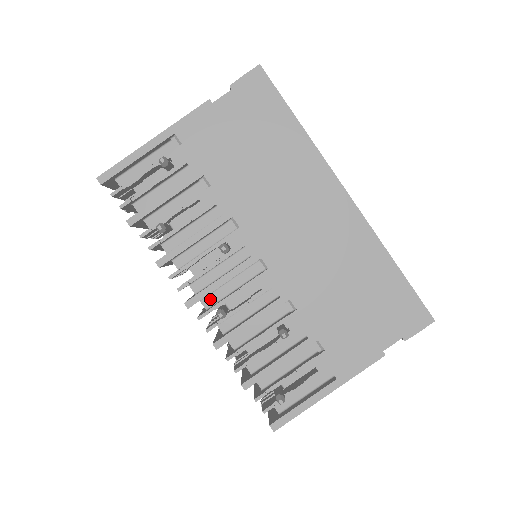
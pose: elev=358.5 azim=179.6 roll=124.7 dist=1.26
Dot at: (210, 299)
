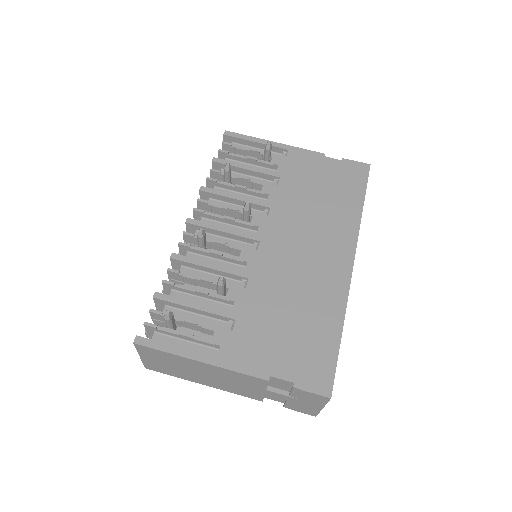
Dot at: occluded
